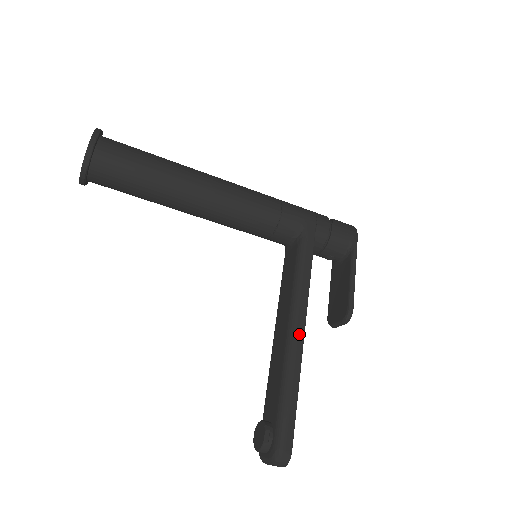
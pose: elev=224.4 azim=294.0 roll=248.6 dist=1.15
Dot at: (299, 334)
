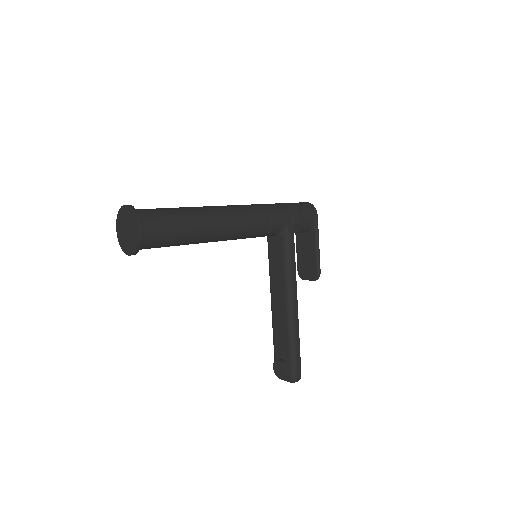
Dot at: (295, 306)
